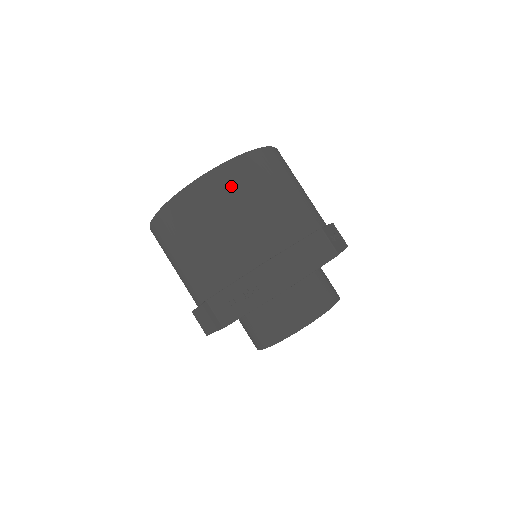
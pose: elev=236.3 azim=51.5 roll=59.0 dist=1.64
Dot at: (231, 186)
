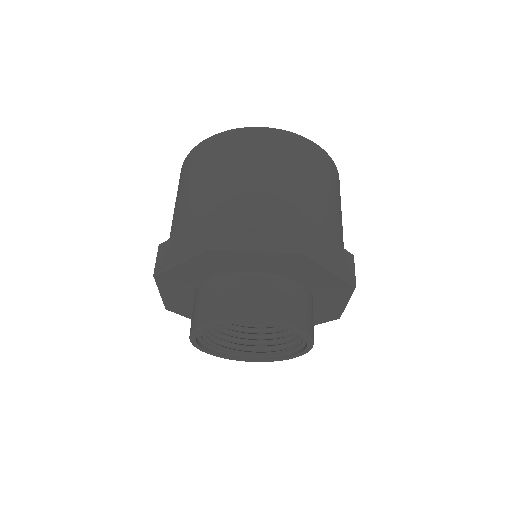
Dot at: (309, 157)
